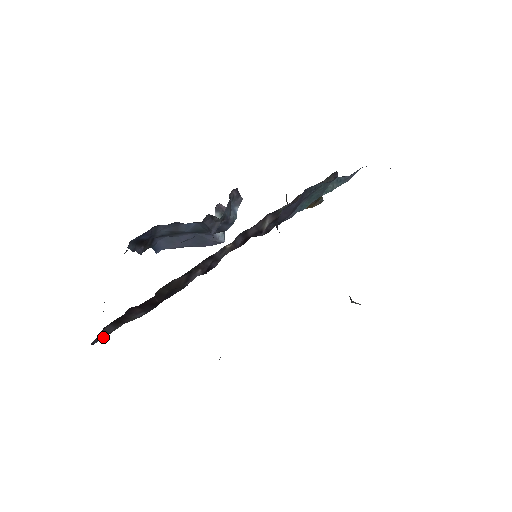
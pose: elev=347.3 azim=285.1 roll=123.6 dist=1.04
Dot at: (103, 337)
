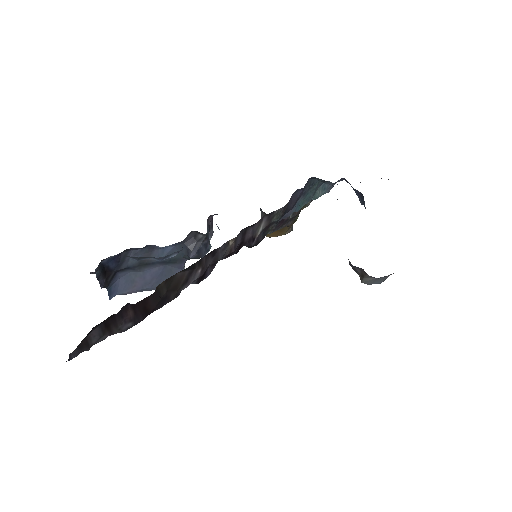
Dot at: (81, 351)
